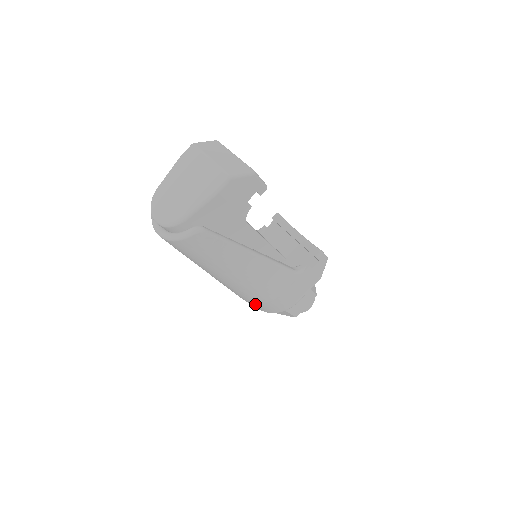
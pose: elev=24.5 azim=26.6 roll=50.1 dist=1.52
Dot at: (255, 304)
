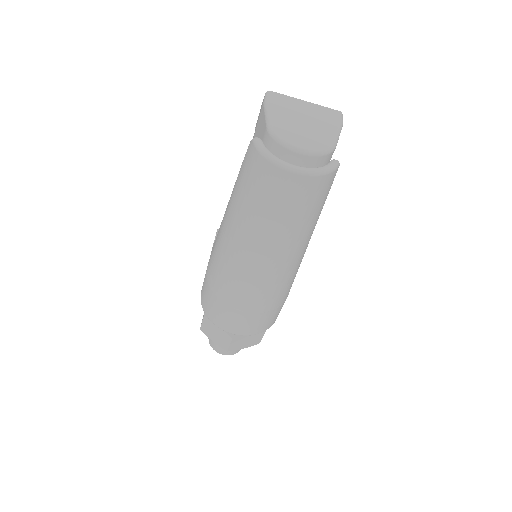
Dot at: (267, 314)
